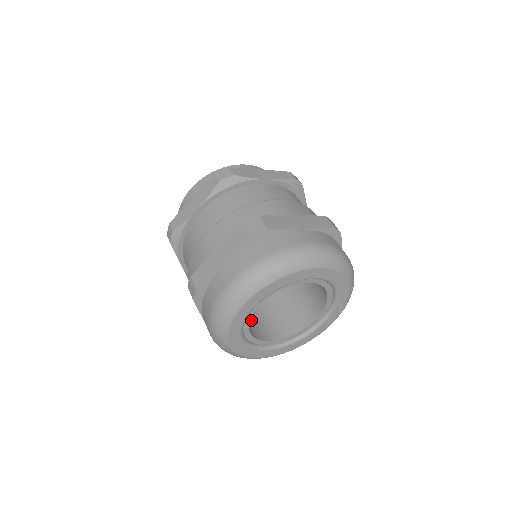
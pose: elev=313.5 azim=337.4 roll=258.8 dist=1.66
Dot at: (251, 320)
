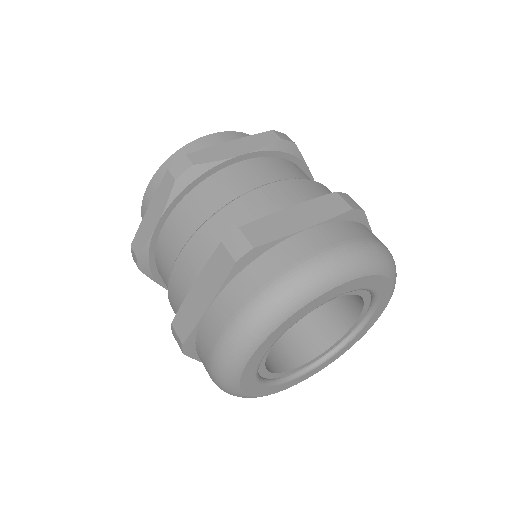
Dot at: occluded
